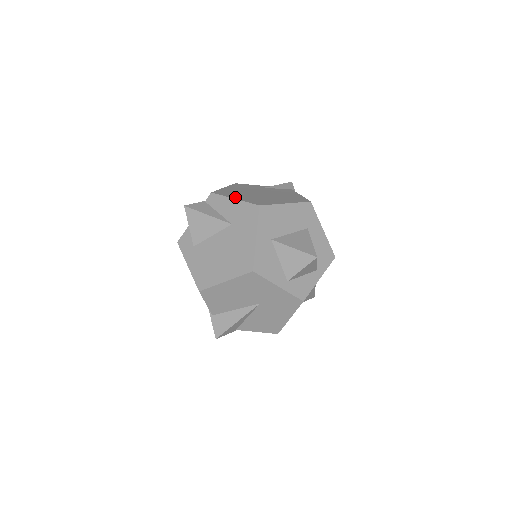
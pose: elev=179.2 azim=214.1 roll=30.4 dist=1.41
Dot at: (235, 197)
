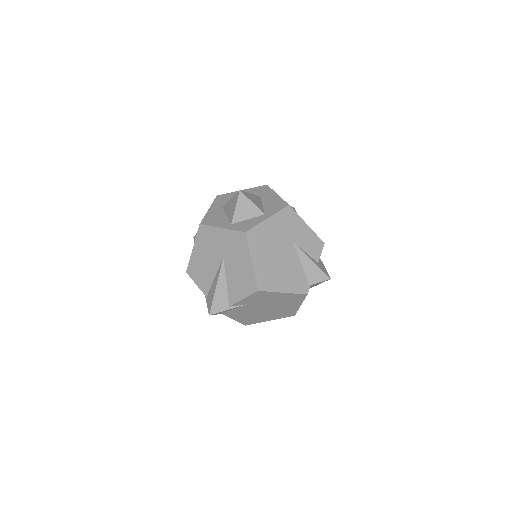
Dot at: occluded
